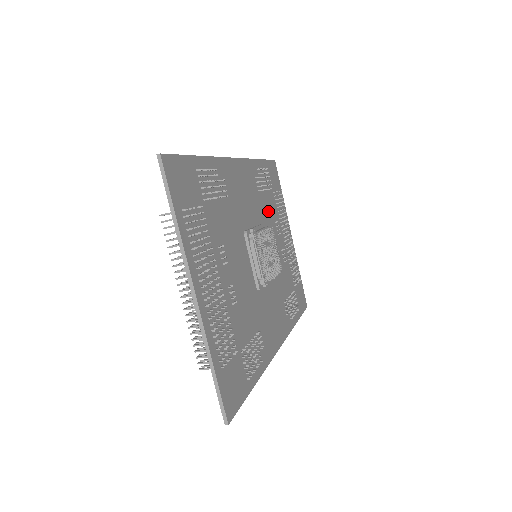
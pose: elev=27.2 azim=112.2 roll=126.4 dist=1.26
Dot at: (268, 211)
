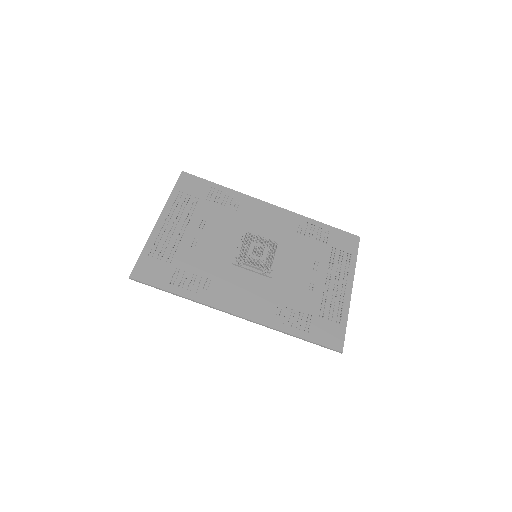
Dot at: (306, 250)
